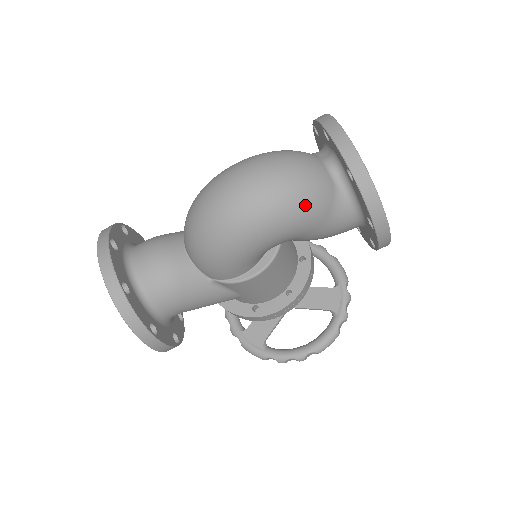
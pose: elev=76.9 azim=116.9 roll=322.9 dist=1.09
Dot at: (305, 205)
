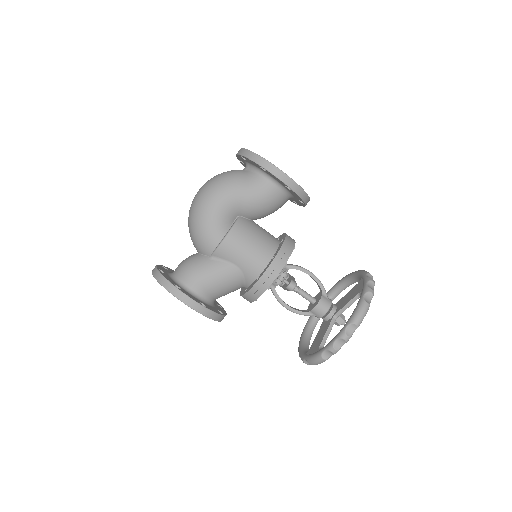
Dot at: (225, 180)
